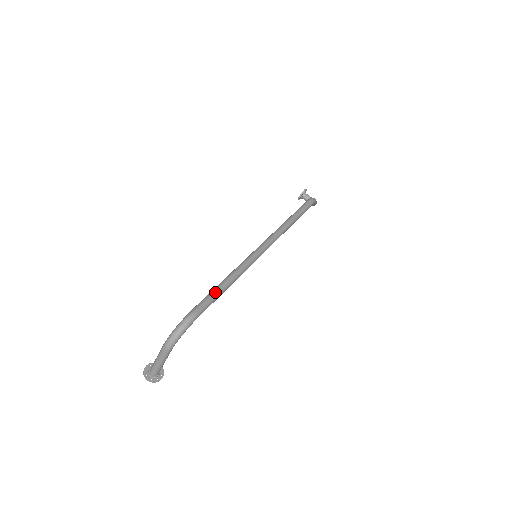
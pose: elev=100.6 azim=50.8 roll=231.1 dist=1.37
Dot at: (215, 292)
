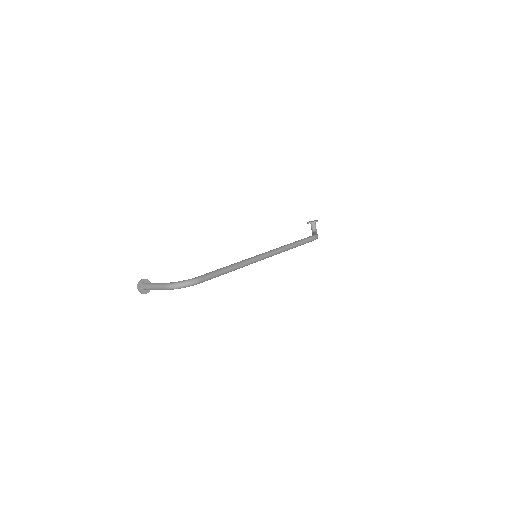
Dot at: (219, 273)
